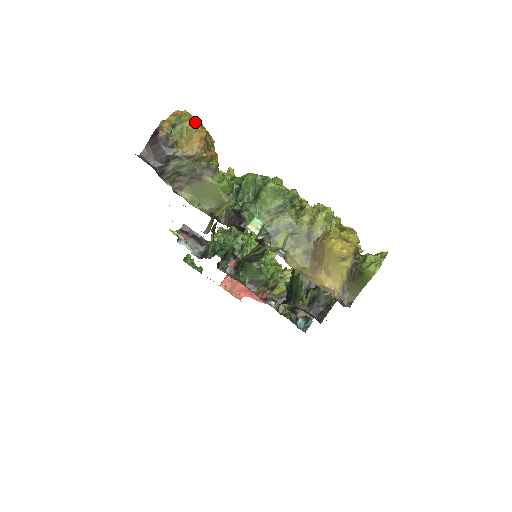
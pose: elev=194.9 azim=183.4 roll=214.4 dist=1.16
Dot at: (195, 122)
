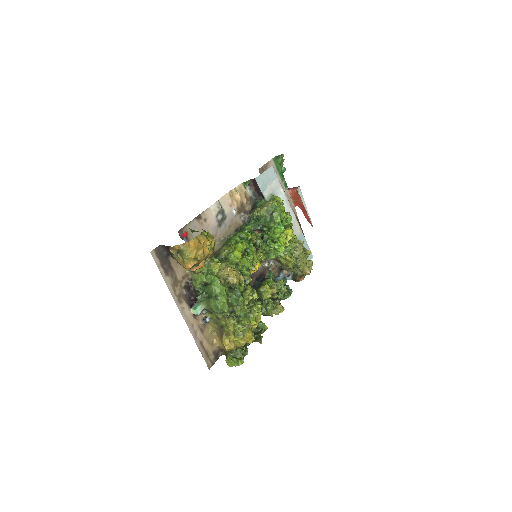
Dot at: (190, 258)
